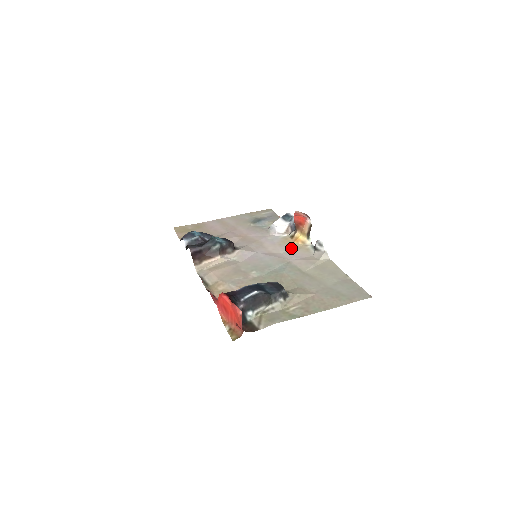
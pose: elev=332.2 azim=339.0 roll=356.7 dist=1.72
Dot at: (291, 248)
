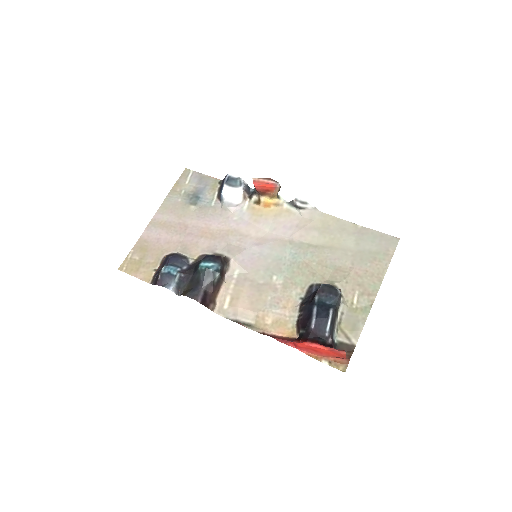
Dot at: (271, 219)
